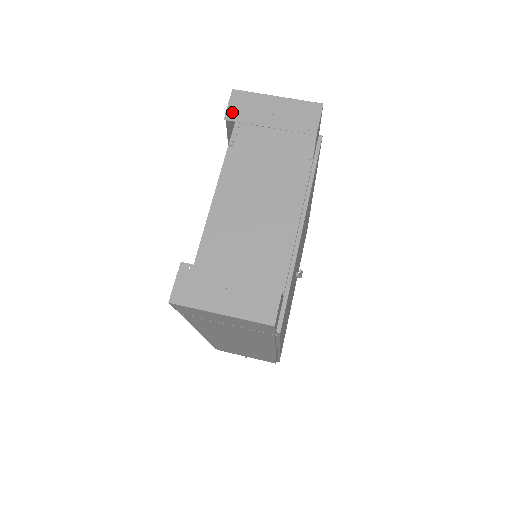
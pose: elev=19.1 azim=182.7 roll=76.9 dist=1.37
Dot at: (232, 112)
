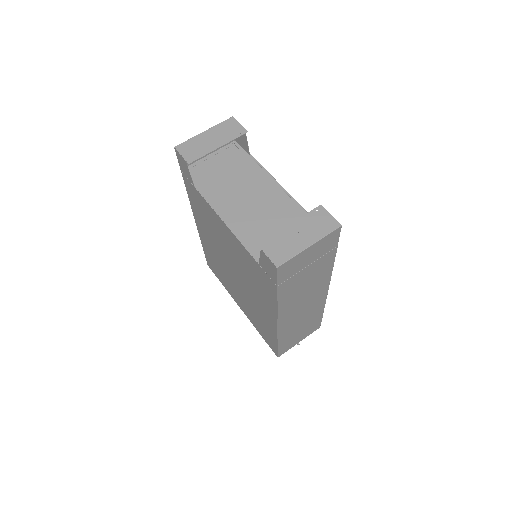
Dot at: (189, 157)
